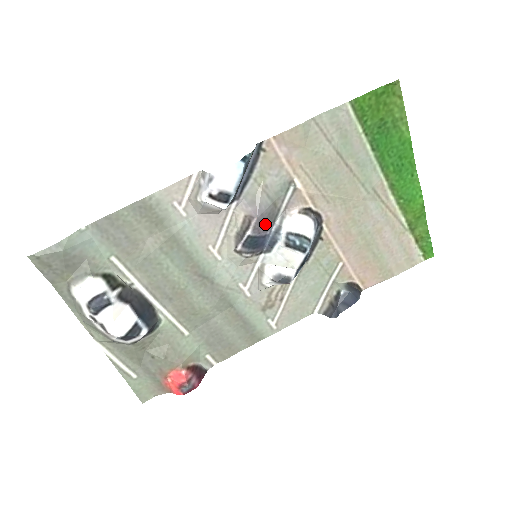
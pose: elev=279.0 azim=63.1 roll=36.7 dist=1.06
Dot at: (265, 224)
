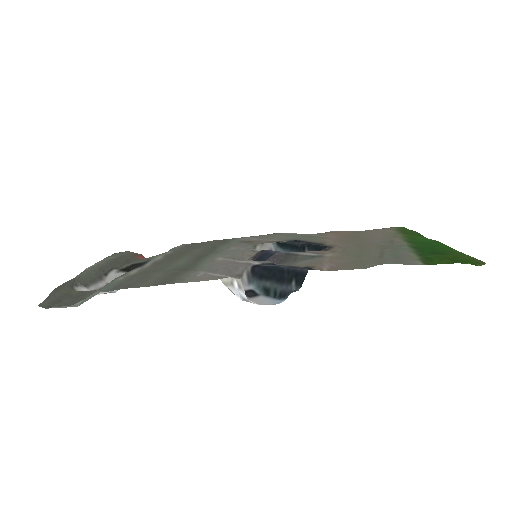
Dot at: (277, 260)
